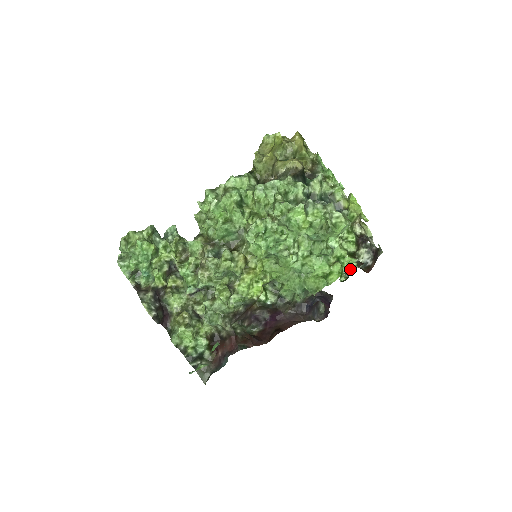
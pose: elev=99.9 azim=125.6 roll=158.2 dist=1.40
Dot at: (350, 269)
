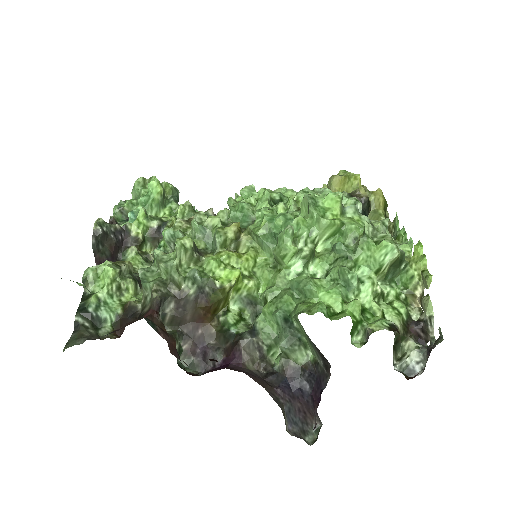
Dot at: (375, 326)
